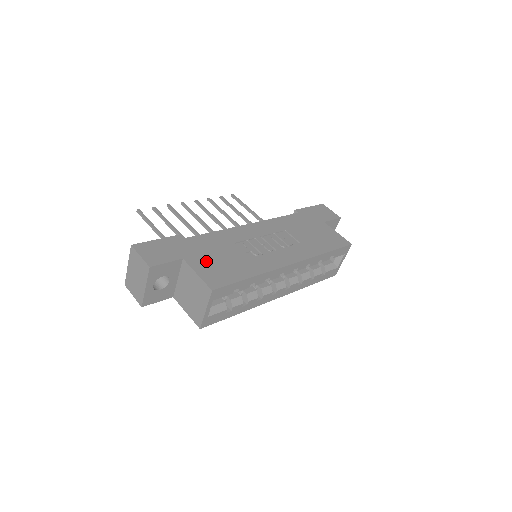
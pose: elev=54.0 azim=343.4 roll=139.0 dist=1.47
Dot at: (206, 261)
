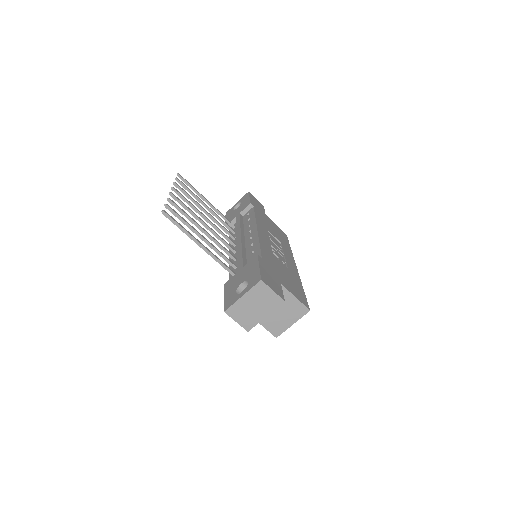
Dot at: (286, 281)
